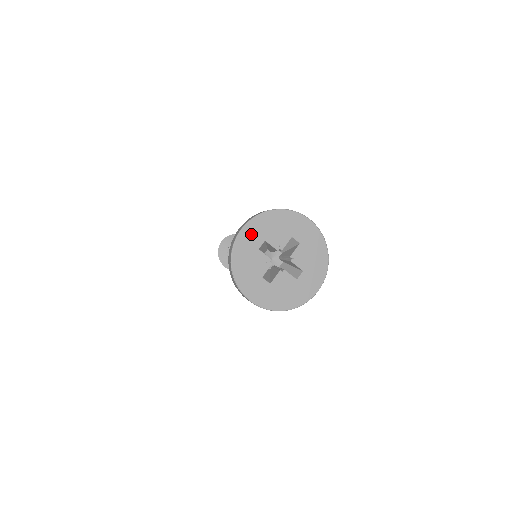
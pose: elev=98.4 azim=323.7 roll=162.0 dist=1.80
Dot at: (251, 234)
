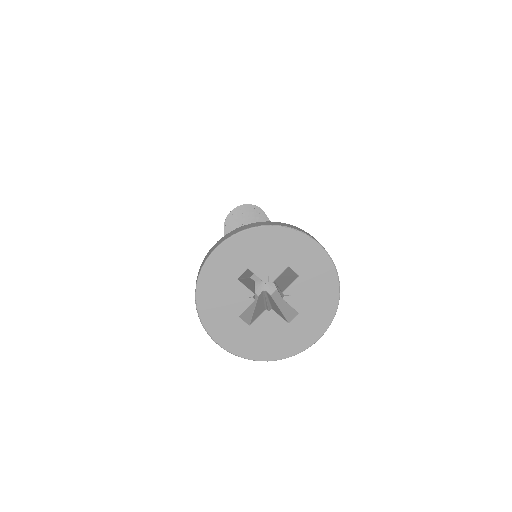
Dot at: (228, 258)
